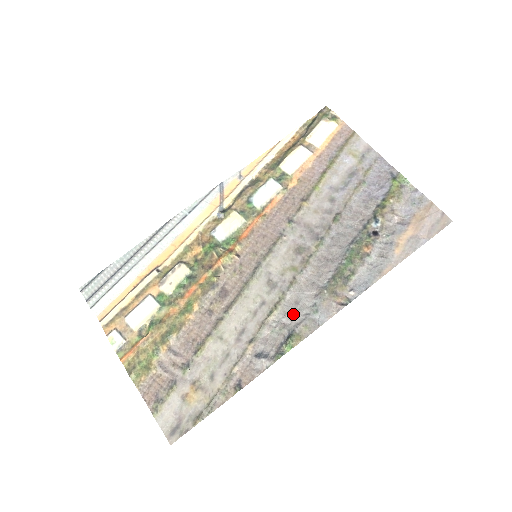
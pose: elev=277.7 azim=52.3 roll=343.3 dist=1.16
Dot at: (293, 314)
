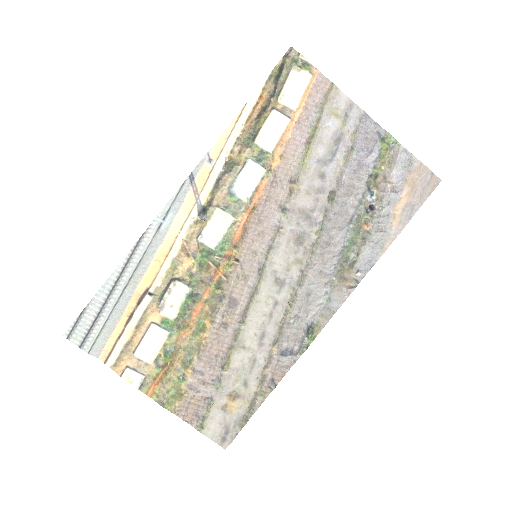
Dot at: (307, 307)
